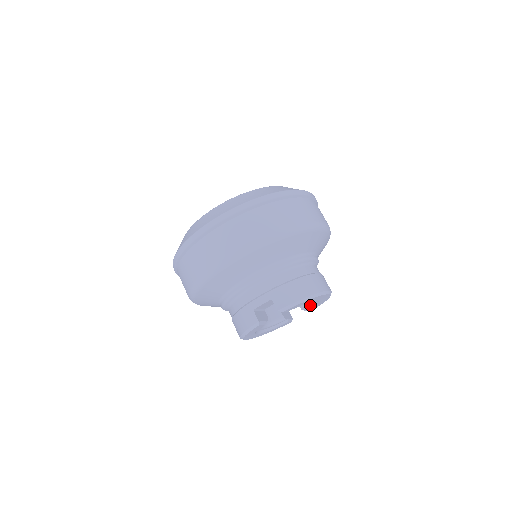
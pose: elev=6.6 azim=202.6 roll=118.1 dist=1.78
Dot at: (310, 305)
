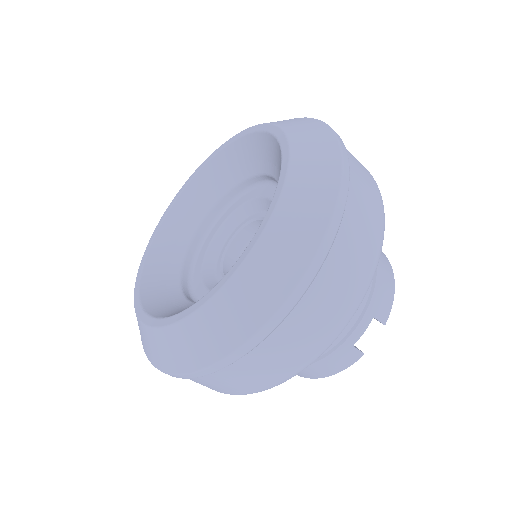
Dot at: occluded
